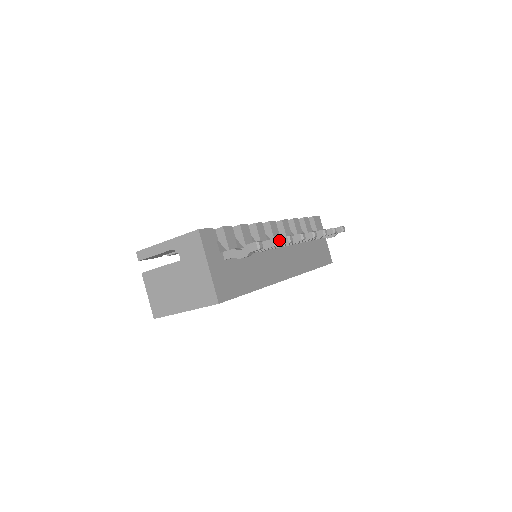
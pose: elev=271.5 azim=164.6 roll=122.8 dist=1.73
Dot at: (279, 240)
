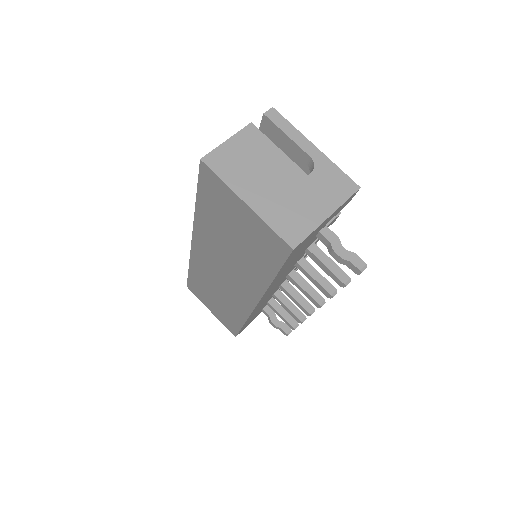
Dot at: (327, 282)
